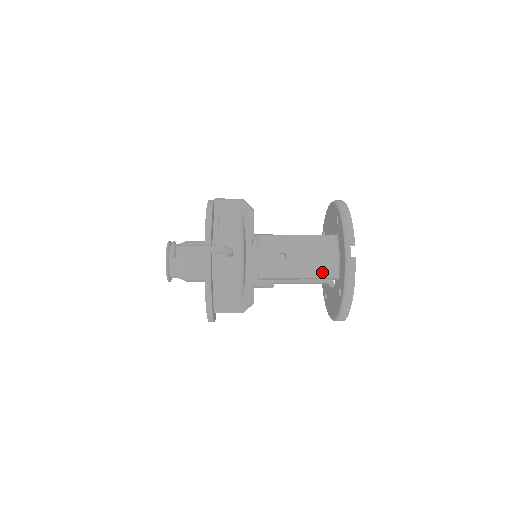
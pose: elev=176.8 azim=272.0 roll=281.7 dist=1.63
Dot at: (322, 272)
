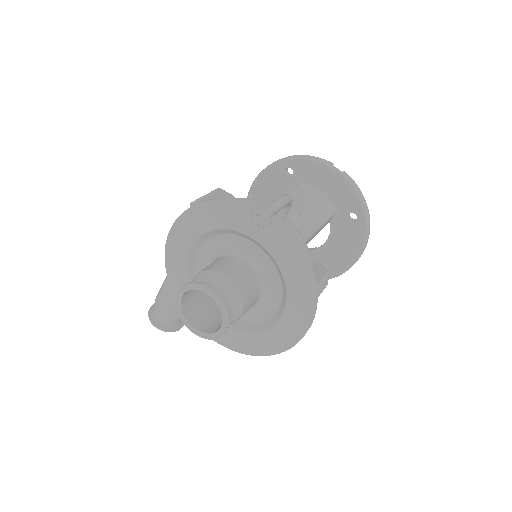
Dot at: (327, 211)
